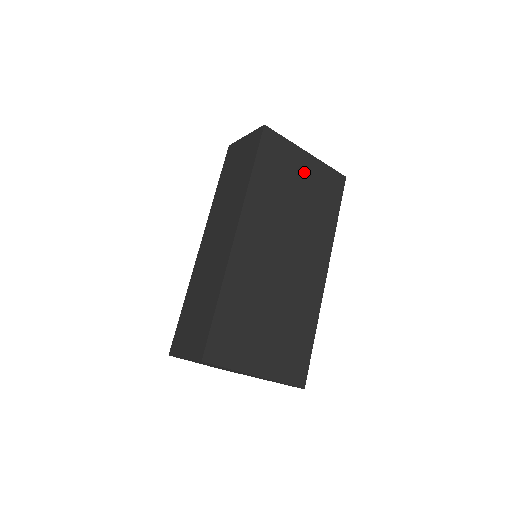
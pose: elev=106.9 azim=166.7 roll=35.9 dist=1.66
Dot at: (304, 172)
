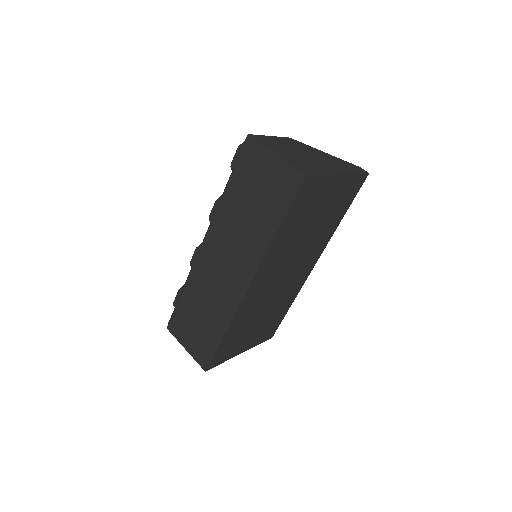
Dot at: (329, 196)
